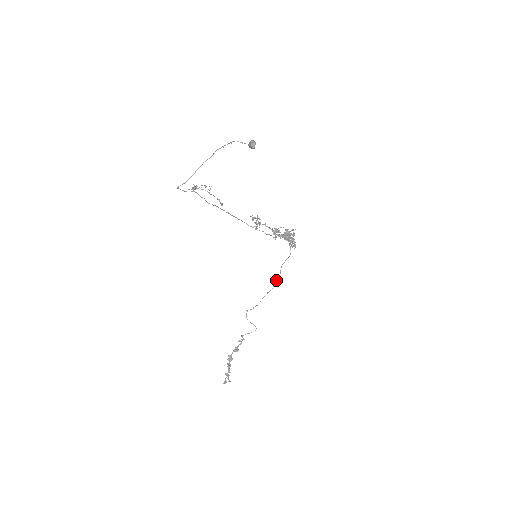
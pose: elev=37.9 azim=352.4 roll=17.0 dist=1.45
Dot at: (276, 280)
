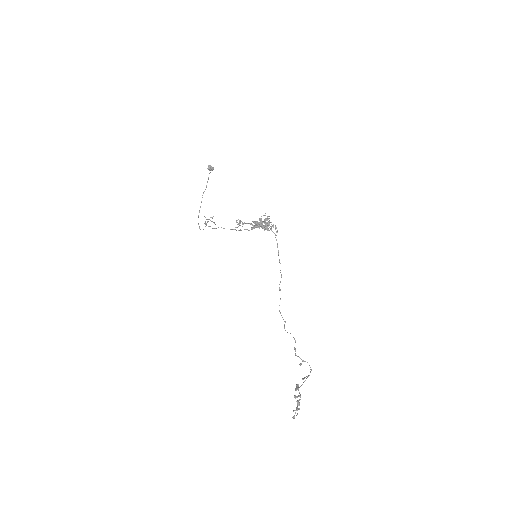
Dot at: occluded
